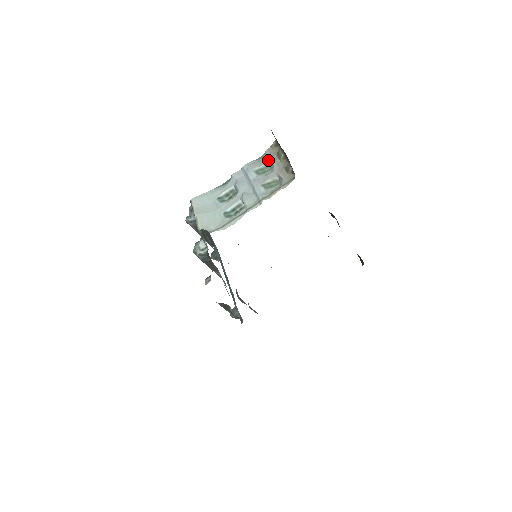
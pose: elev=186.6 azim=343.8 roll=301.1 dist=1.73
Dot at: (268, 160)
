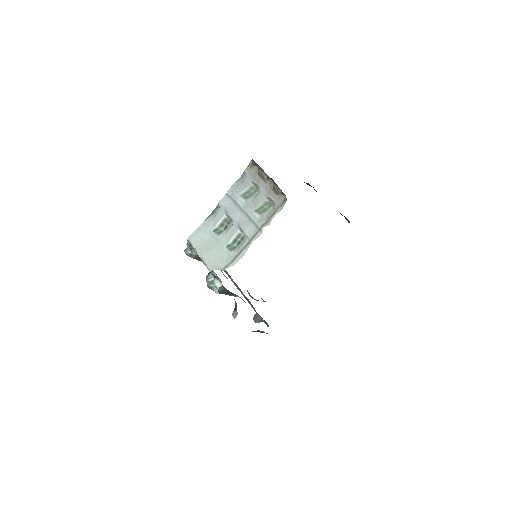
Dot at: (251, 181)
